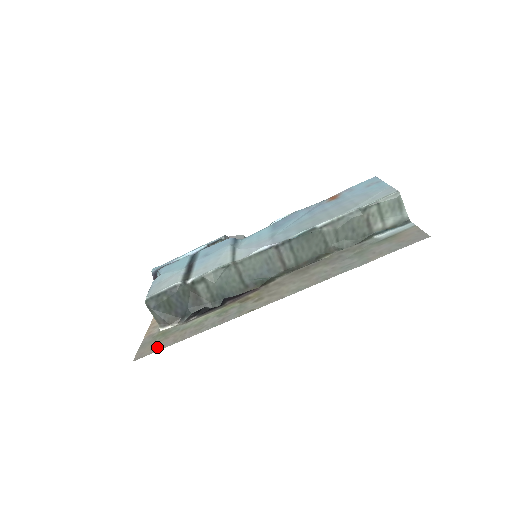
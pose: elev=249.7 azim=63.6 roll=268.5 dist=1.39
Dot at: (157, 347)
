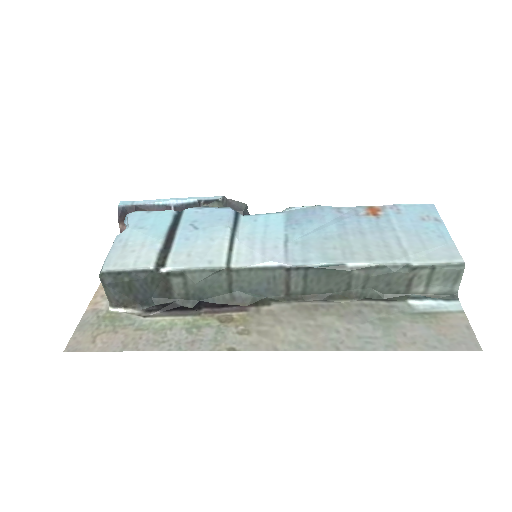
Dot at: (100, 343)
